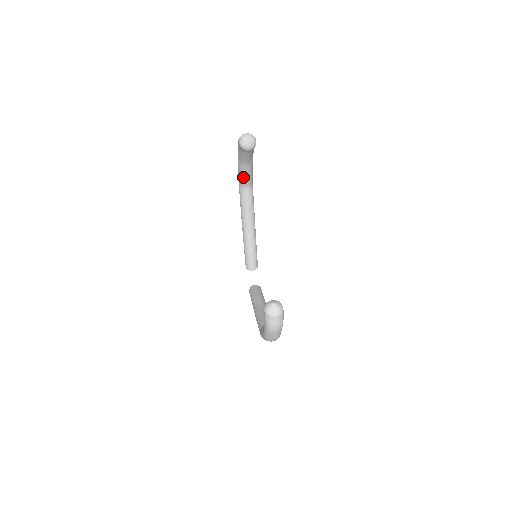
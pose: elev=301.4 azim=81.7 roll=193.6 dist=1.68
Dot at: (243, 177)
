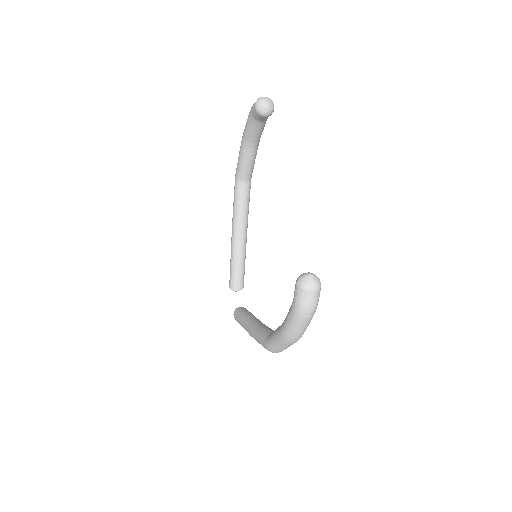
Dot at: (244, 165)
